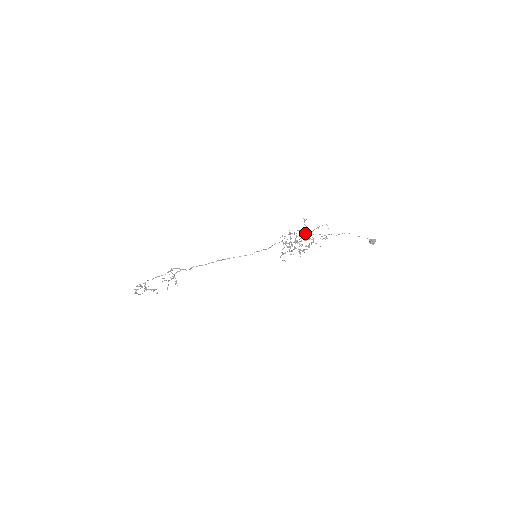
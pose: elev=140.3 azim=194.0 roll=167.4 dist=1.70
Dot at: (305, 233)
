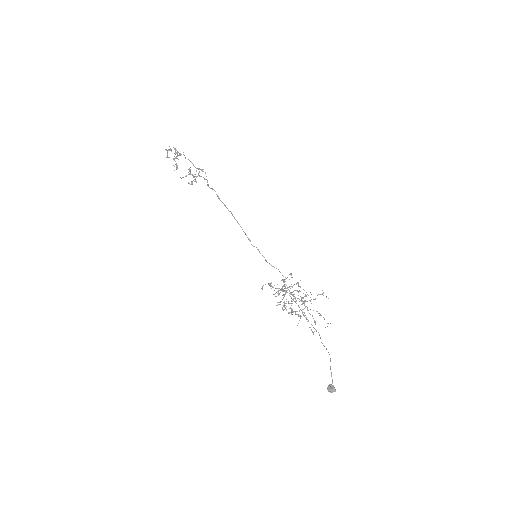
Dot at: (307, 301)
